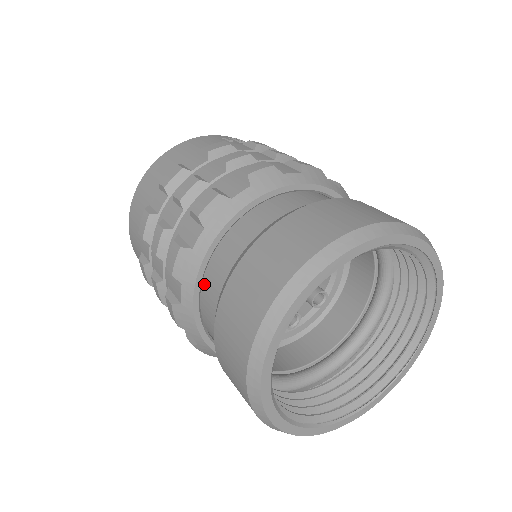
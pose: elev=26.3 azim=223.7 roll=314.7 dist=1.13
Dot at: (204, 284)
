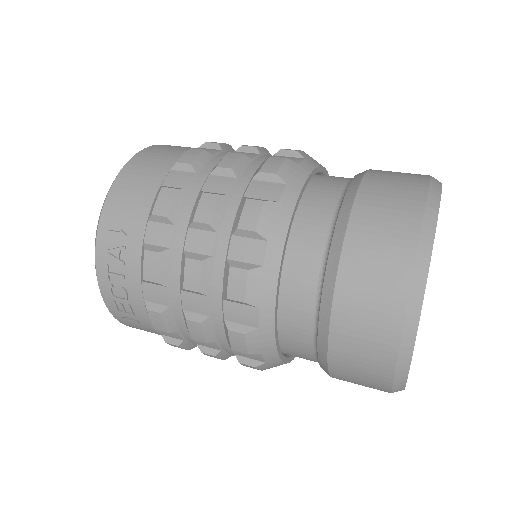
Dot at: (305, 195)
